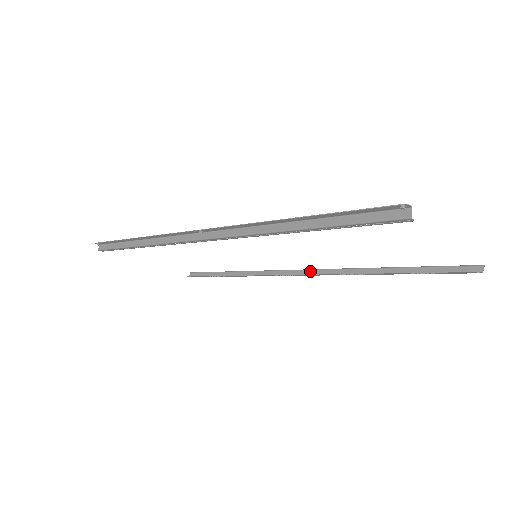
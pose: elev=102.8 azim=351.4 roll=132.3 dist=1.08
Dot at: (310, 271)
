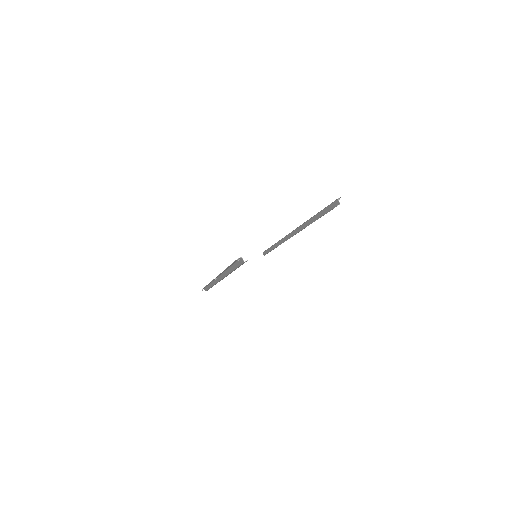
Dot at: (294, 232)
